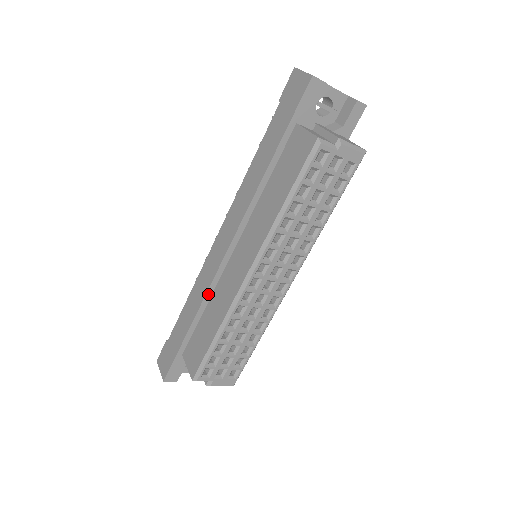
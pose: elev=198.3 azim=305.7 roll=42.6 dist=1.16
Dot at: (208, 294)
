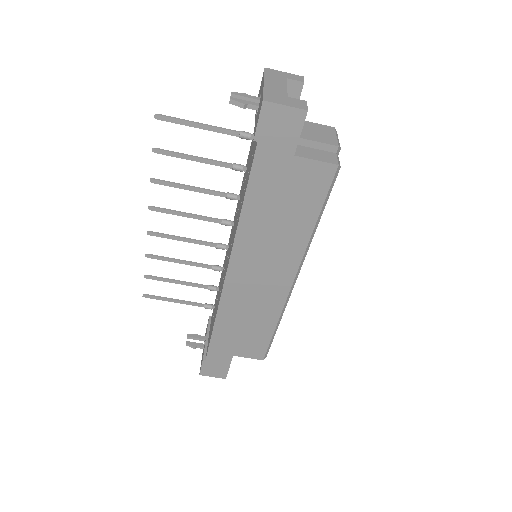
Dot at: (245, 313)
